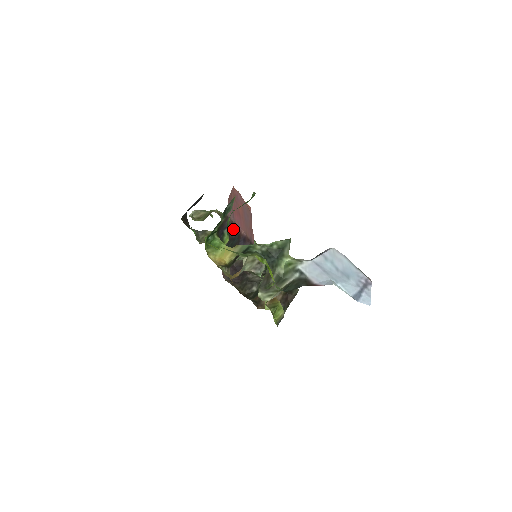
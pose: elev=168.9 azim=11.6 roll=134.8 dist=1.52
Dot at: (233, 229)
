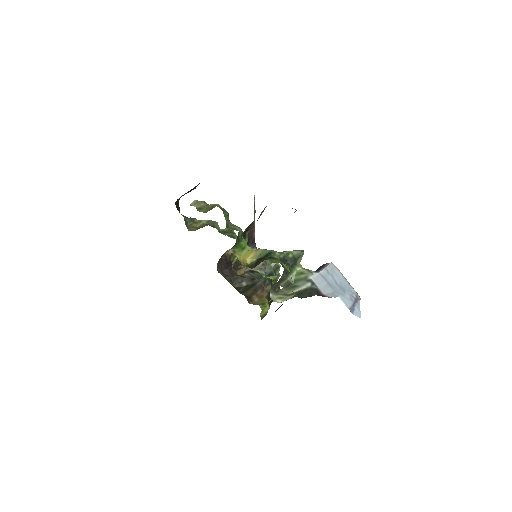
Dot at: (251, 231)
